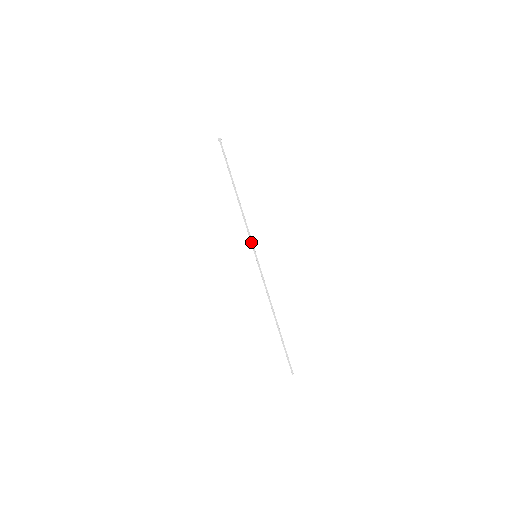
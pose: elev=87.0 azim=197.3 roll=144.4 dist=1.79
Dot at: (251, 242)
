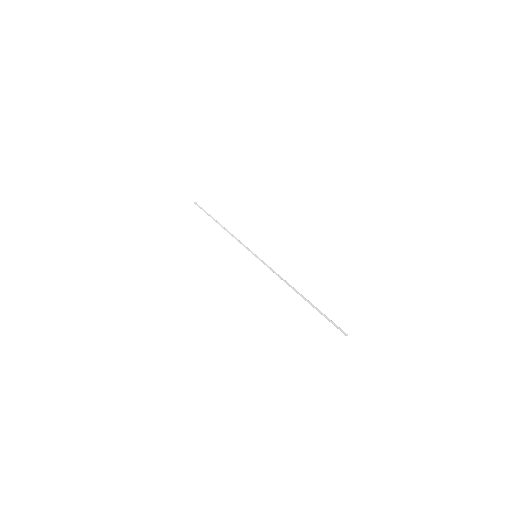
Dot at: (247, 248)
